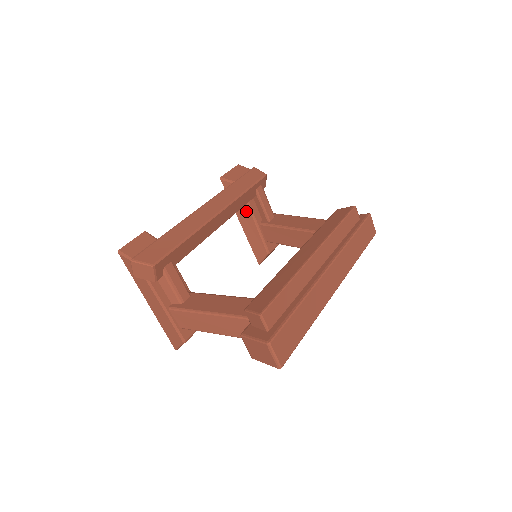
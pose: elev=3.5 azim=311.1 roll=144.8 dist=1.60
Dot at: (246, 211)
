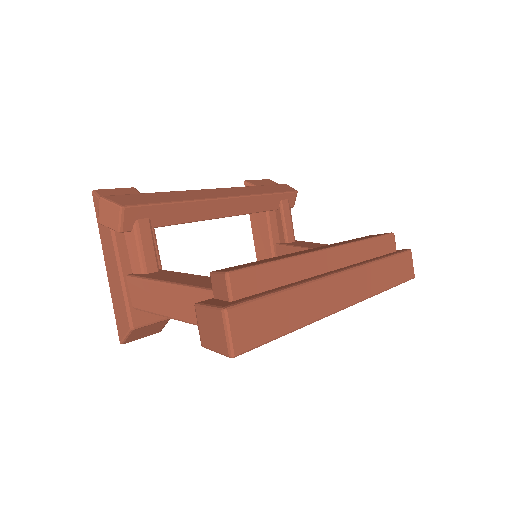
Dot at: (263, 224)
